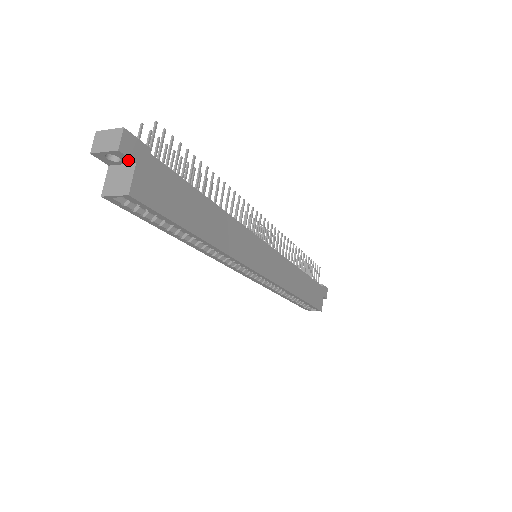
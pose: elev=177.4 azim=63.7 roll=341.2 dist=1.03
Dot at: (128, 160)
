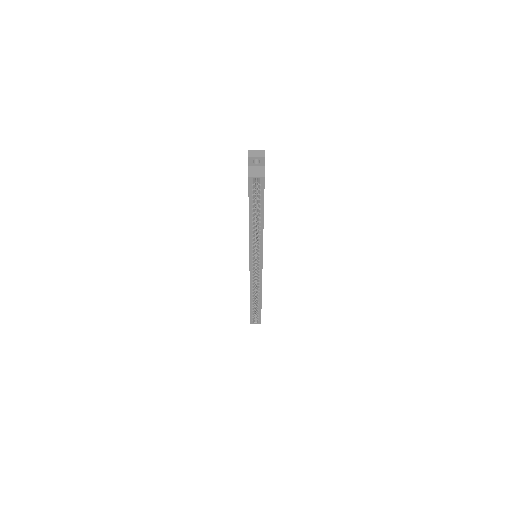
Dot at: (263, 164)
